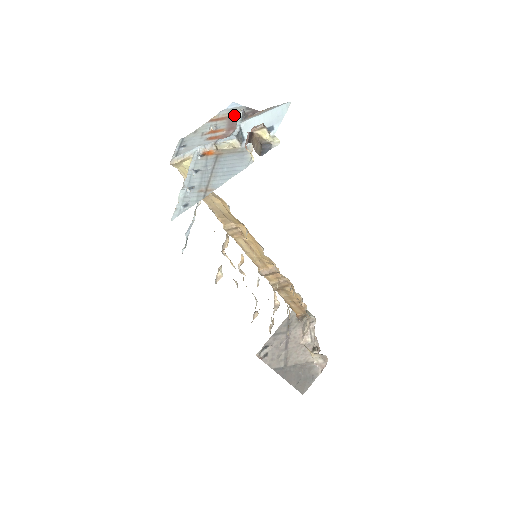
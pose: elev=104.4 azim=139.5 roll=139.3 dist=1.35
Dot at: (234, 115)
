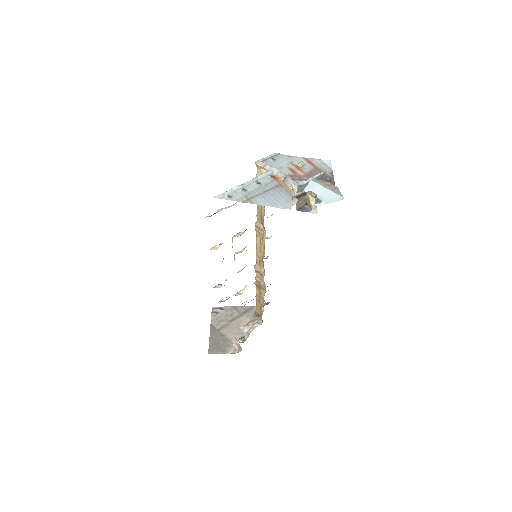
Dot at: (320, 169)
